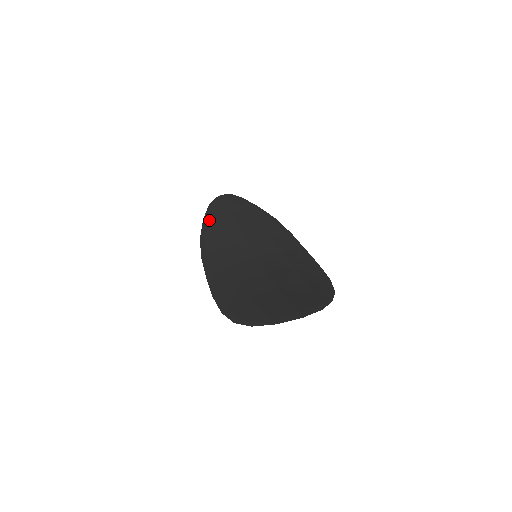
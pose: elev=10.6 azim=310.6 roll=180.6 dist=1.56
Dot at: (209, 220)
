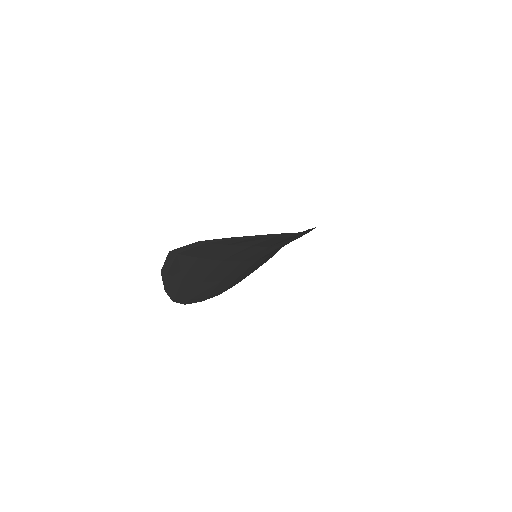
Dot at: occluded
